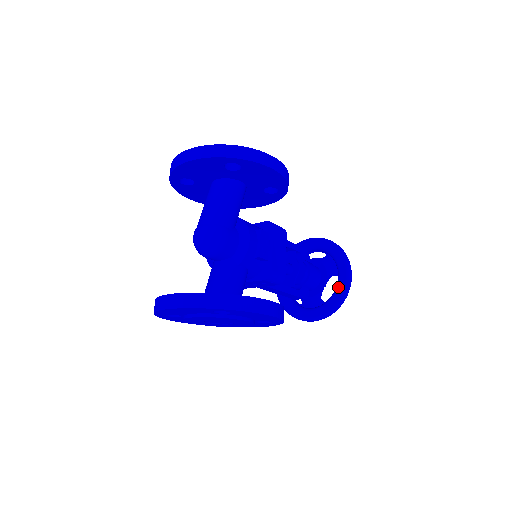
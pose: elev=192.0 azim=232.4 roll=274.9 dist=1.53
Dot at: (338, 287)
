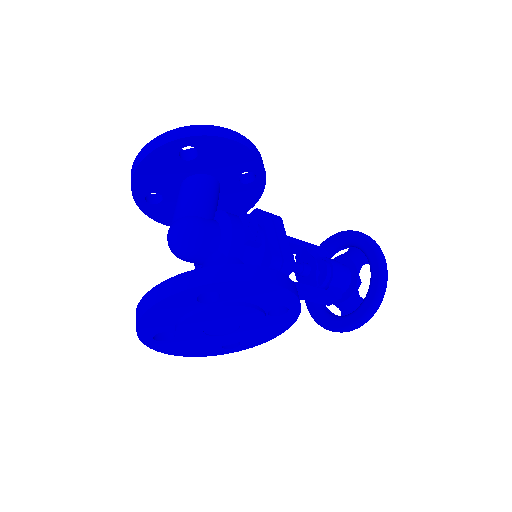
Dot at: (372, 272)
